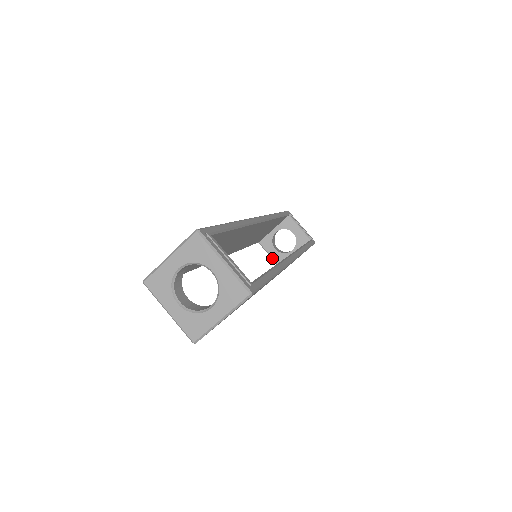
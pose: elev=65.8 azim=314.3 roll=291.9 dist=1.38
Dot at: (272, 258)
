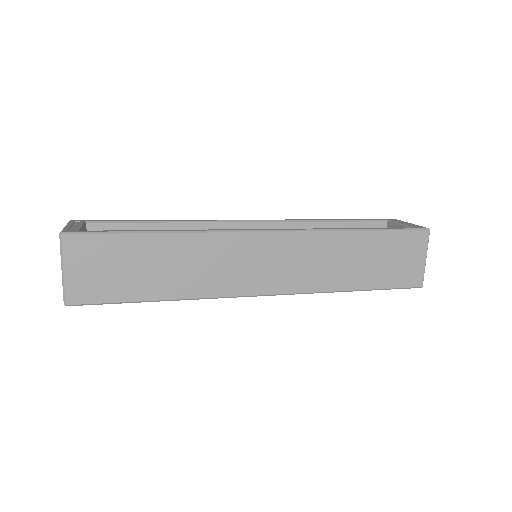
Dot at: occluded
